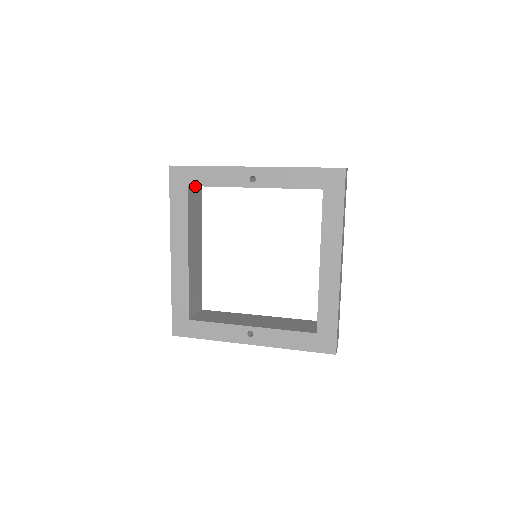
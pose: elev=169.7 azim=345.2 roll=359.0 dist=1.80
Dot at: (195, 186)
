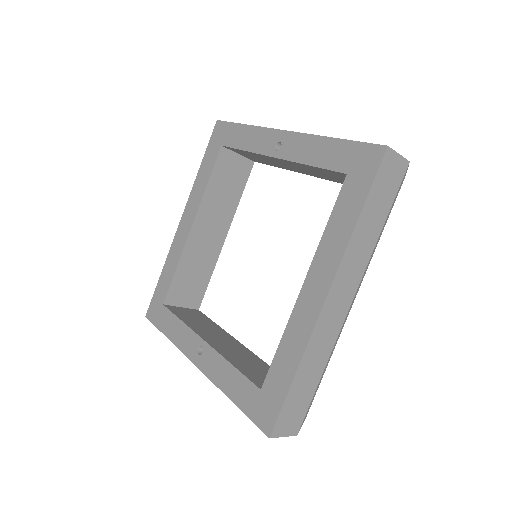
Dot at: (240, 155)
